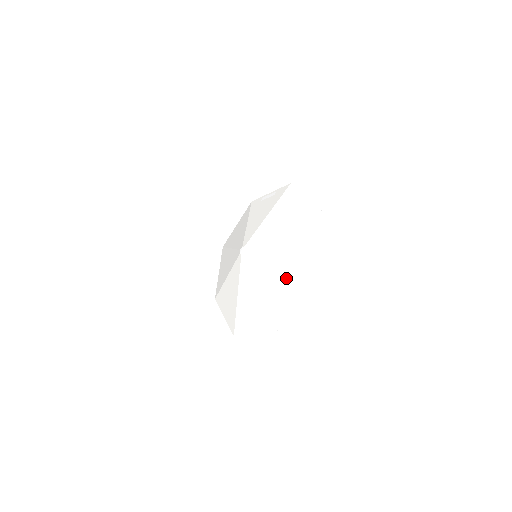
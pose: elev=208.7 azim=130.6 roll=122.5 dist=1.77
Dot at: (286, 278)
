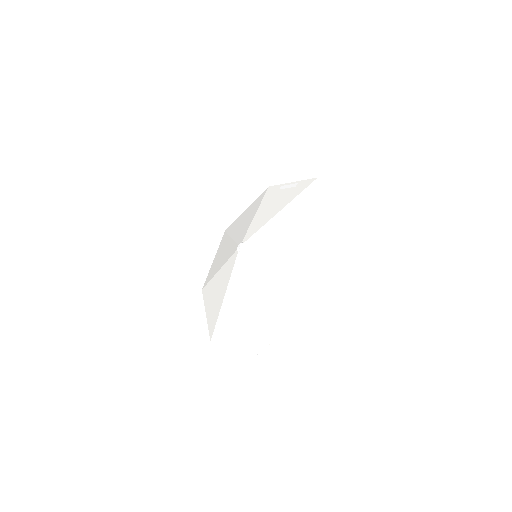
Dot at: (282, 296)
